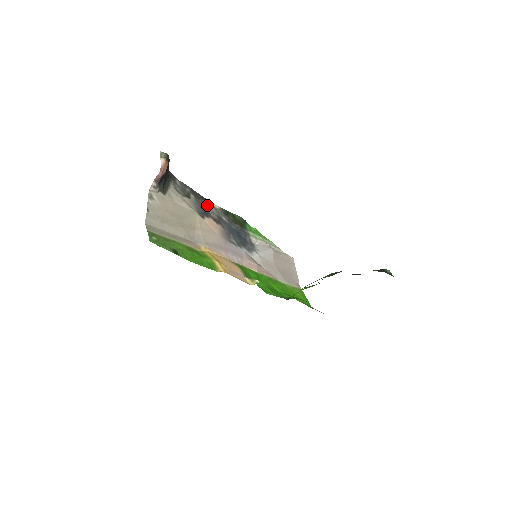
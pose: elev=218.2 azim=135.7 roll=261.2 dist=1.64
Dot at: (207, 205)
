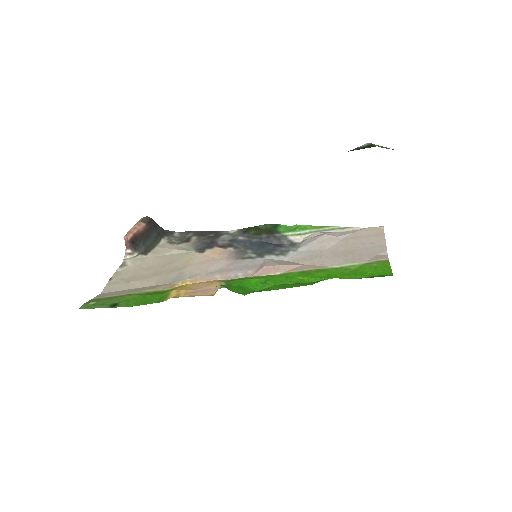
Dot at: (216, 236)
